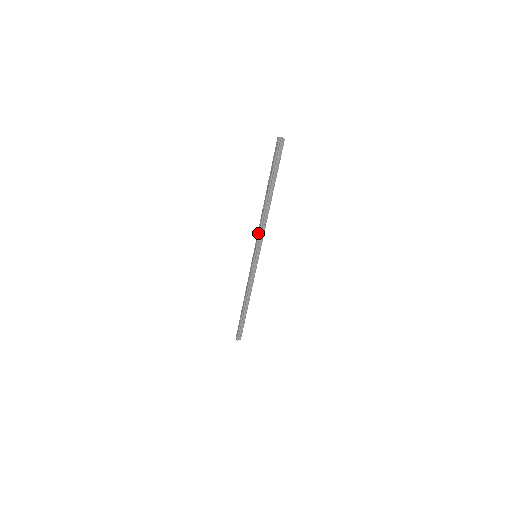
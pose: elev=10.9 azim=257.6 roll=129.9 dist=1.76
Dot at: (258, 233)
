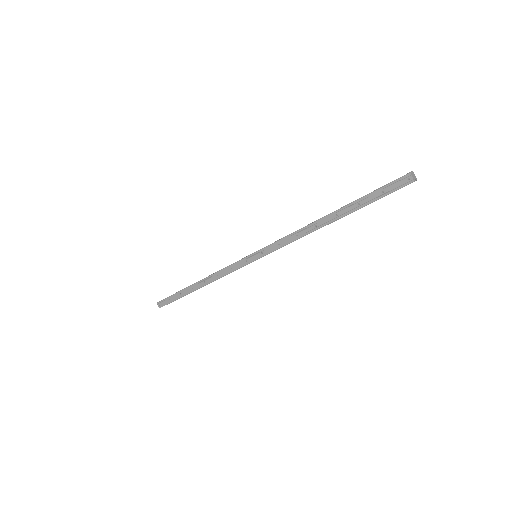
Dot at: (283, 243)
